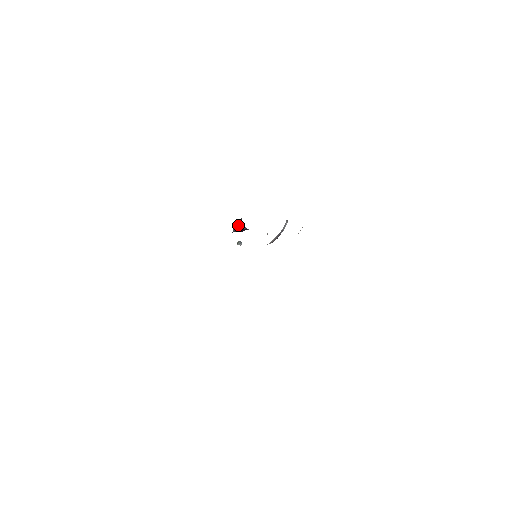
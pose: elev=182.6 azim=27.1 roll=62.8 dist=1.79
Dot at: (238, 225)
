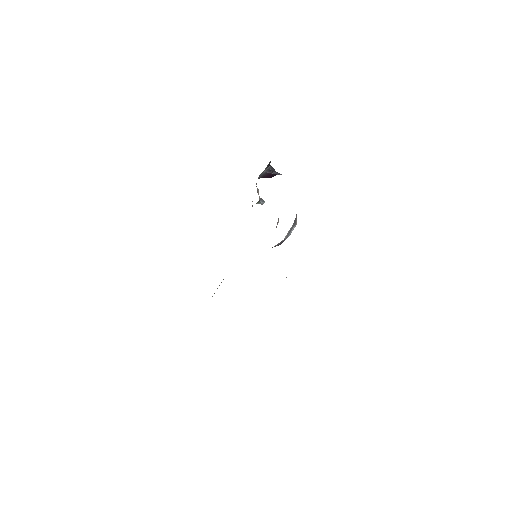
Dot at: (266, 170)
